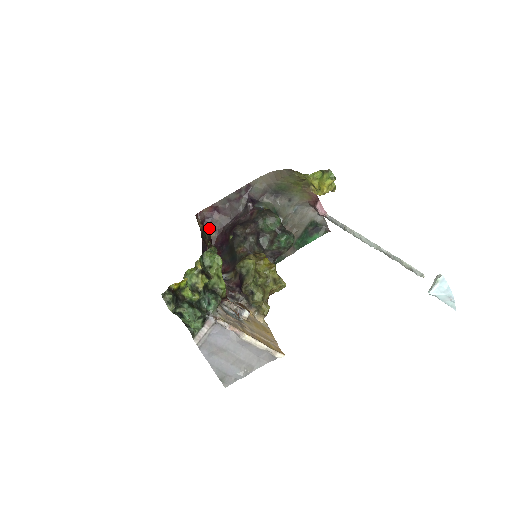
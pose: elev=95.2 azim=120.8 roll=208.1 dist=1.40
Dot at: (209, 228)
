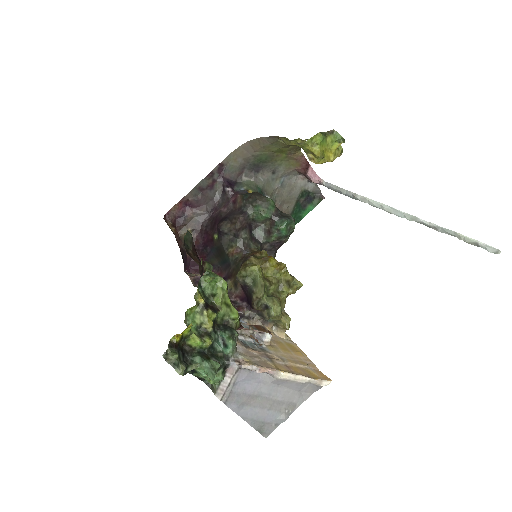
Dot at: (190, 235)
